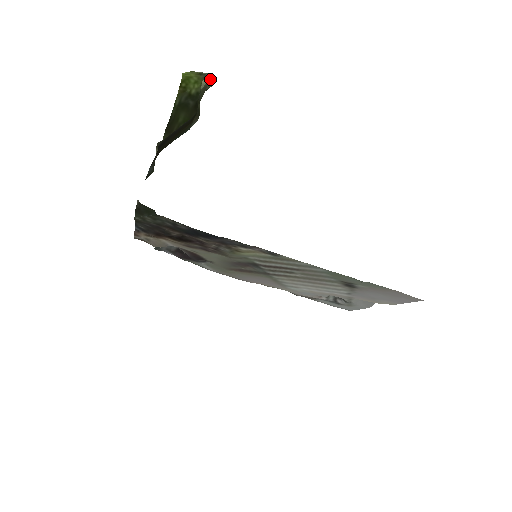
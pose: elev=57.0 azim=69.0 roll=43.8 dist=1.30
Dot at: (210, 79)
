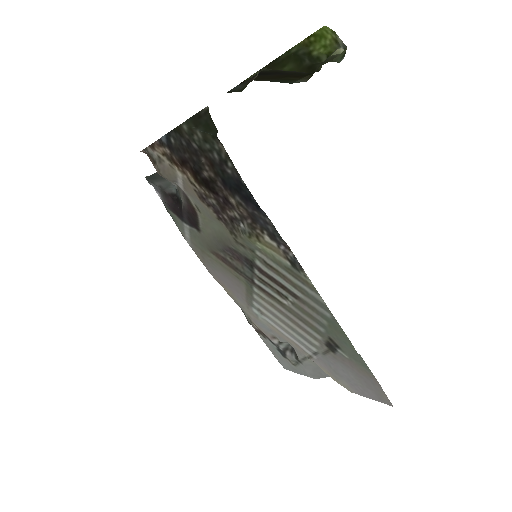
Dot at: (342, 54)
